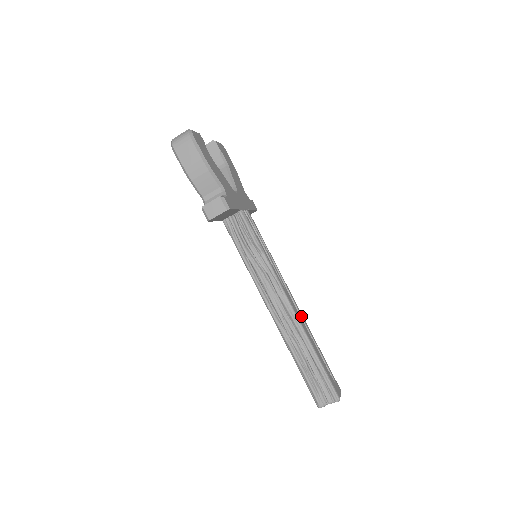
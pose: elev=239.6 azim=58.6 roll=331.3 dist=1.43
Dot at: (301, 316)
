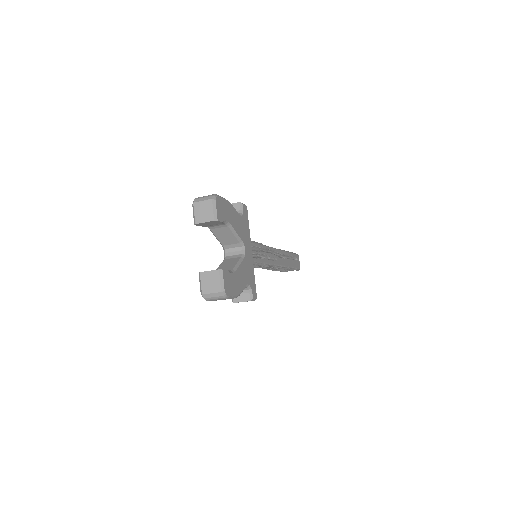
Dot at: (283, 255)
